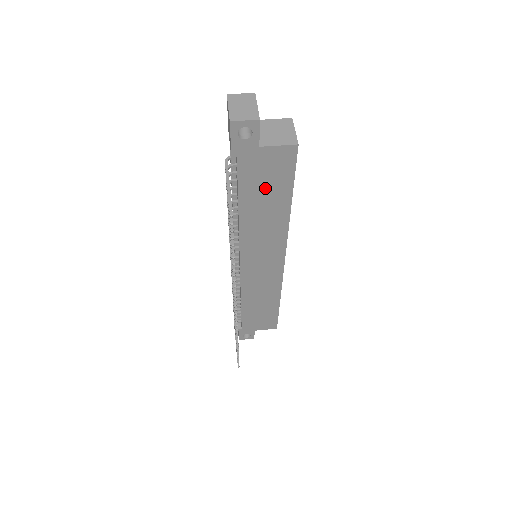
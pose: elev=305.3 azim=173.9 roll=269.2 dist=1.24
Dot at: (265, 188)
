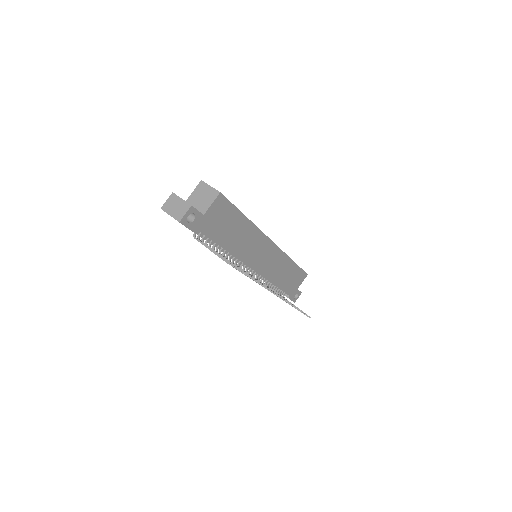
Dot at: (226, 226)
